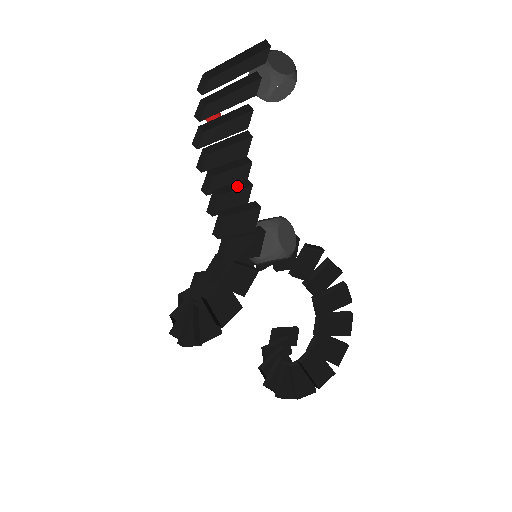
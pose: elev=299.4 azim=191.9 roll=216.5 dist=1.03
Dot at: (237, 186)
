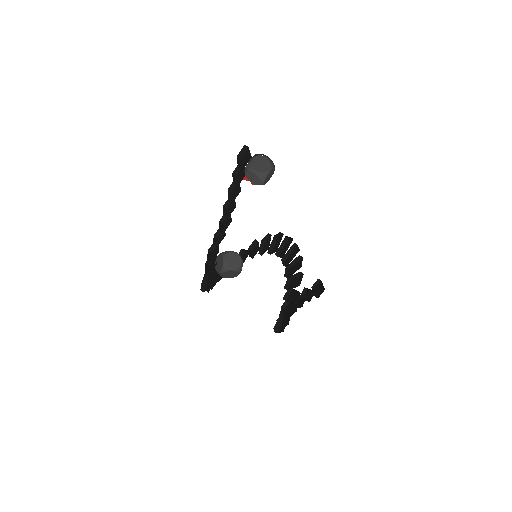
Dot at: occluded
